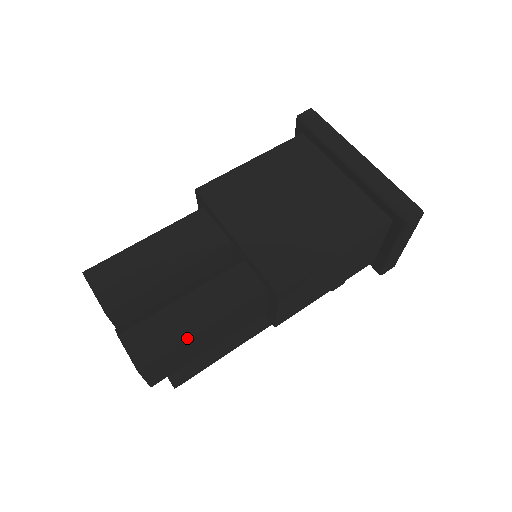
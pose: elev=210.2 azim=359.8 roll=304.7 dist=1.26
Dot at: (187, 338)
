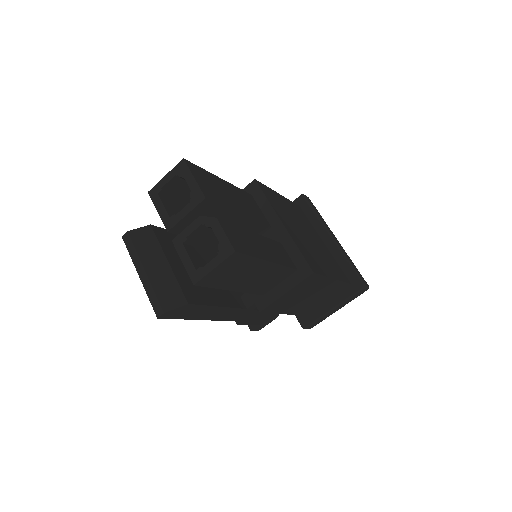
Dot at: (261, 257)
